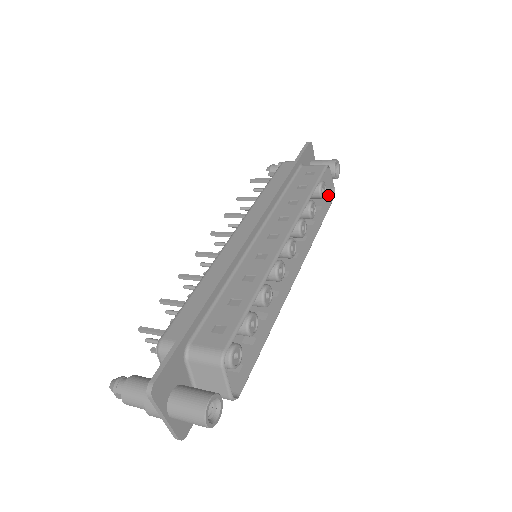
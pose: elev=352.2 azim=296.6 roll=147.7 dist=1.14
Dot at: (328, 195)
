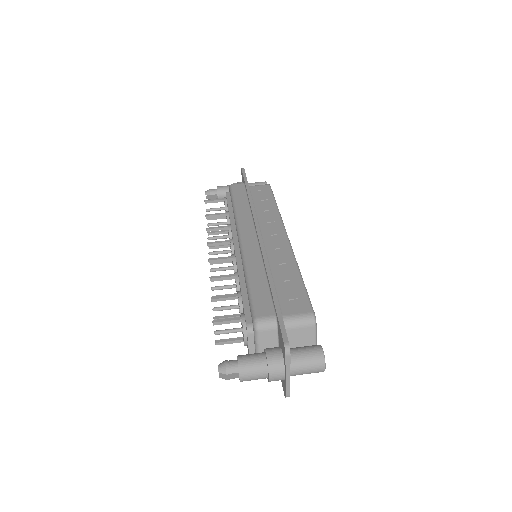
Dot at: occluded
